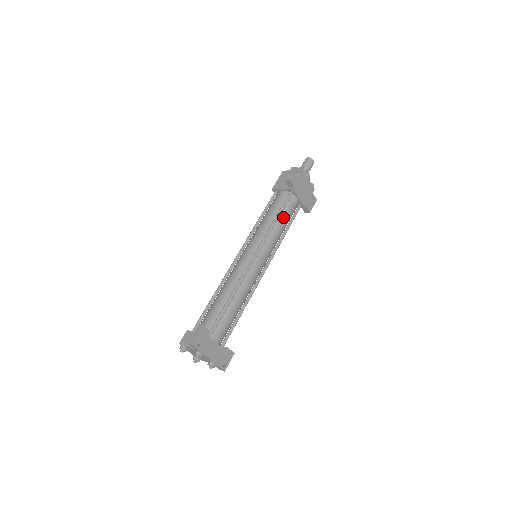
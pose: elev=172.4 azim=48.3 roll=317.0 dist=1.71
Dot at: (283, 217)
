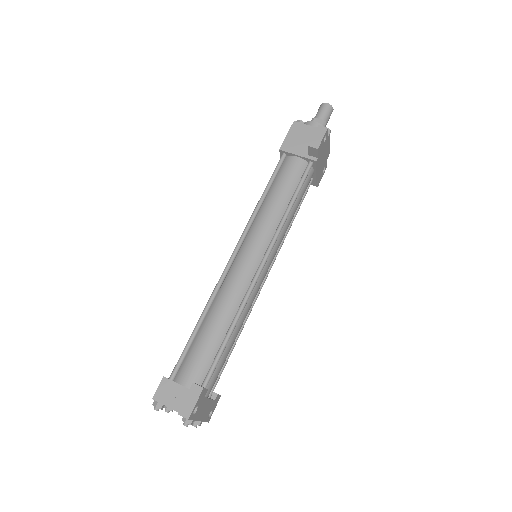
Dot at: (297, 201)
